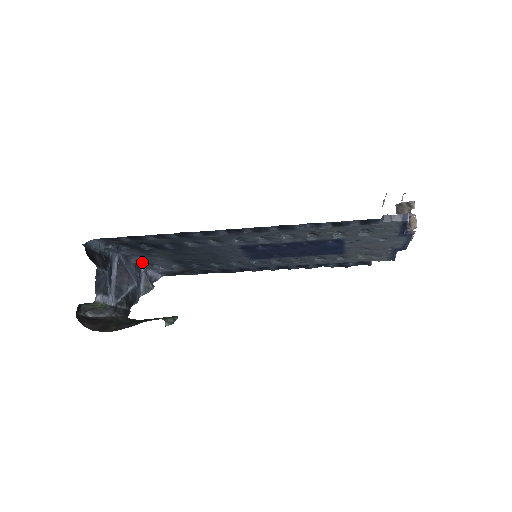
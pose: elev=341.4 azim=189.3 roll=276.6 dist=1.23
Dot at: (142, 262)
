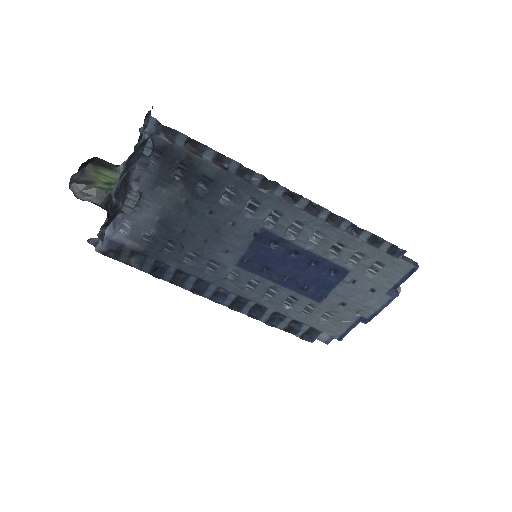
Dot at: (137, 195)
